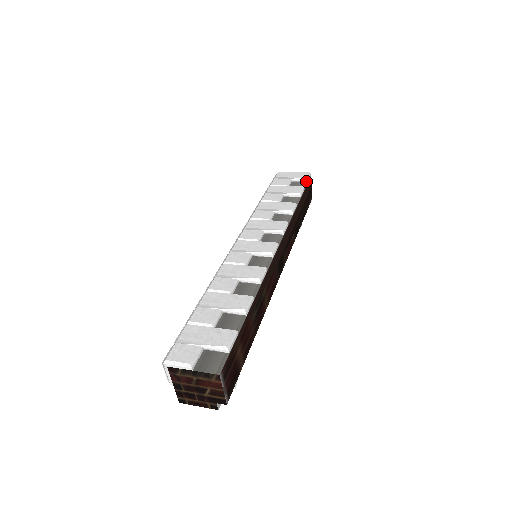
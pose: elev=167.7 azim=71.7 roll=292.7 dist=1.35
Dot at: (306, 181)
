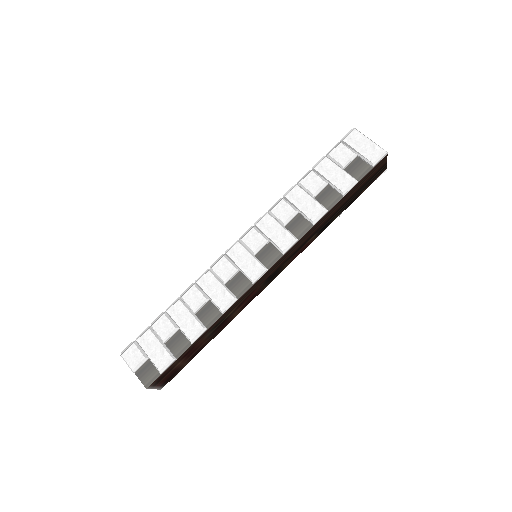
Dot at: (371, 166)
